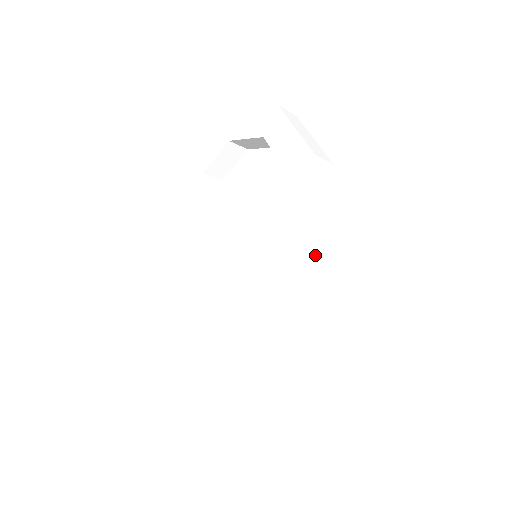
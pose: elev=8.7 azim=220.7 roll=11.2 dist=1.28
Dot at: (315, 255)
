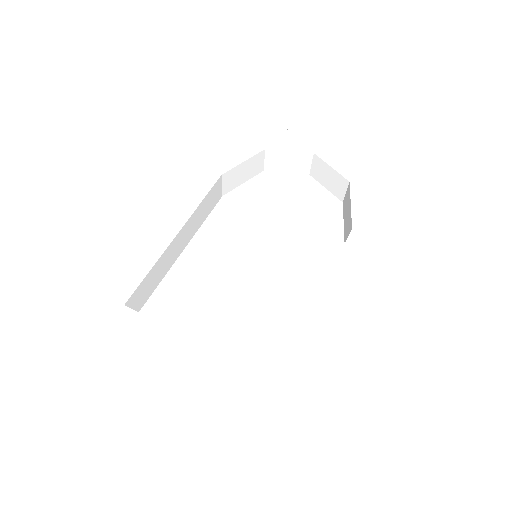
Dot at: (330, 307)
